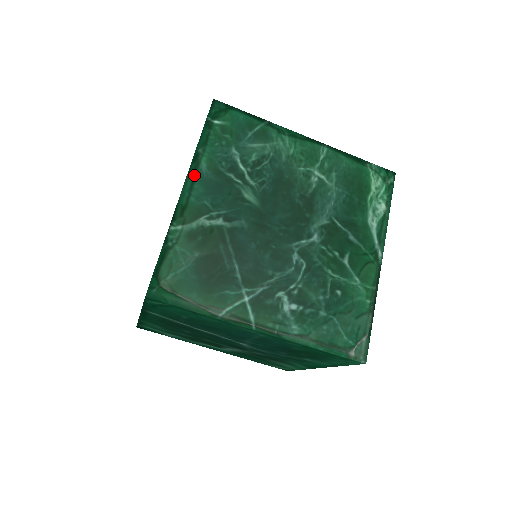
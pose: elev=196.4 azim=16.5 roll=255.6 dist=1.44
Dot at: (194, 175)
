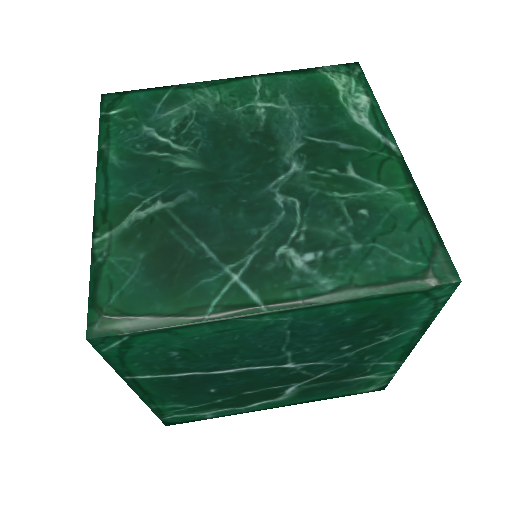
Dot at: (105, 173)
